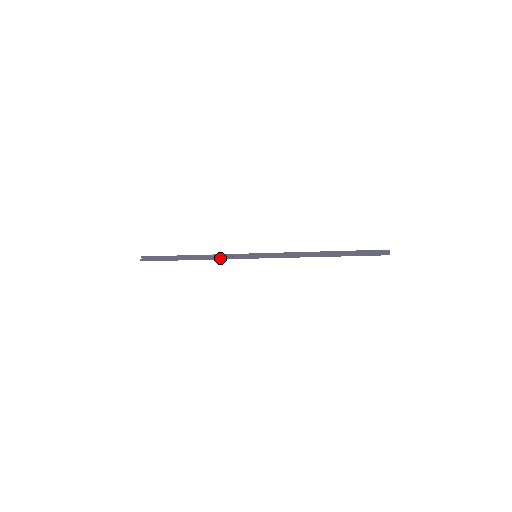
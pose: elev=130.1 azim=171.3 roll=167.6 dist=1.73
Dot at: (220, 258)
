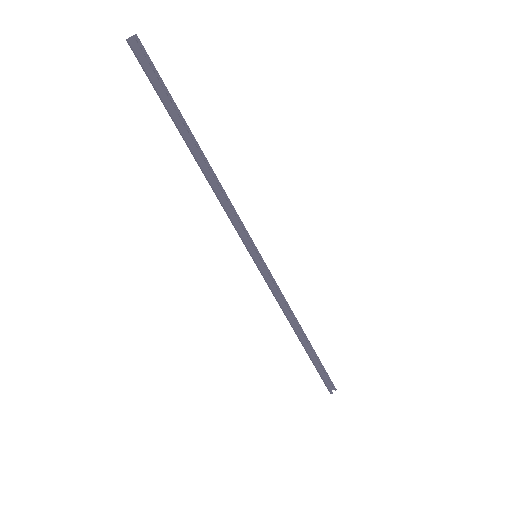
Dot at: (223, 206)
